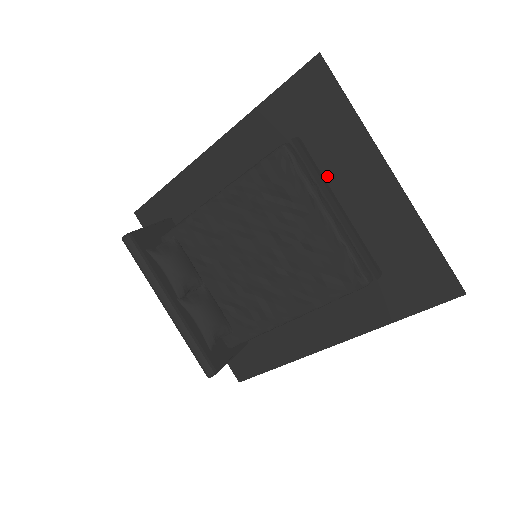
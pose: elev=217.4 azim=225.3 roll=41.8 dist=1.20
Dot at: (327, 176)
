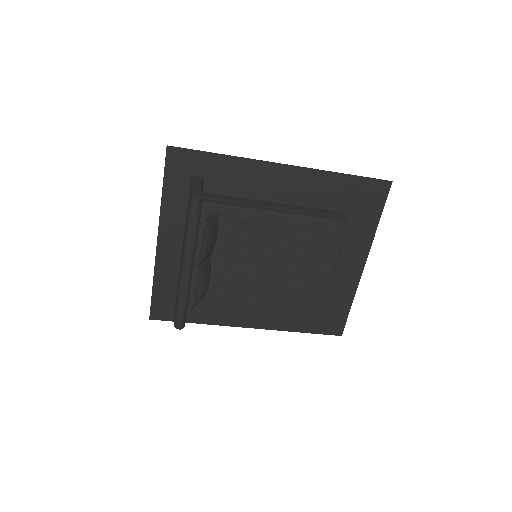
Dot at: occluded
